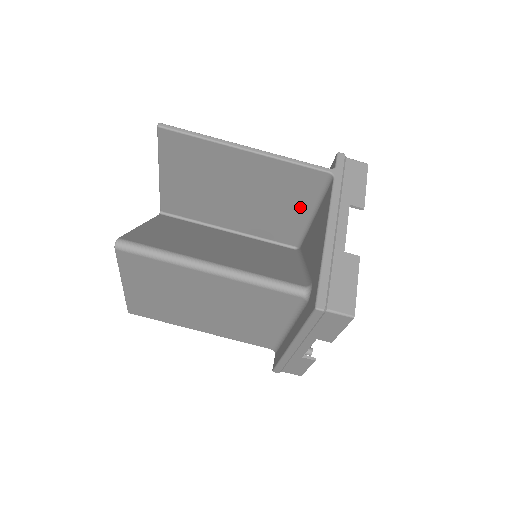
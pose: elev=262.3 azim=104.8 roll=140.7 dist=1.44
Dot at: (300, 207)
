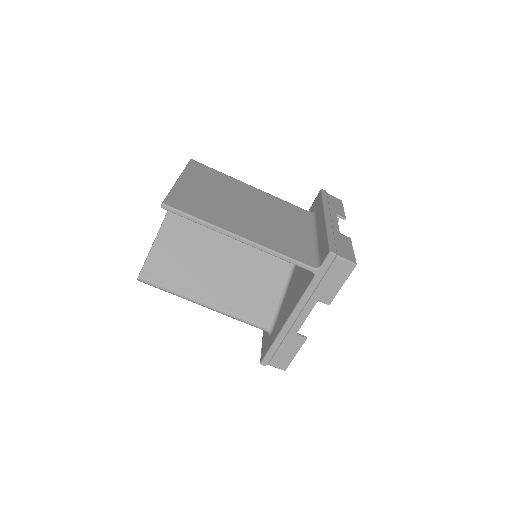
Dot at: occluded
